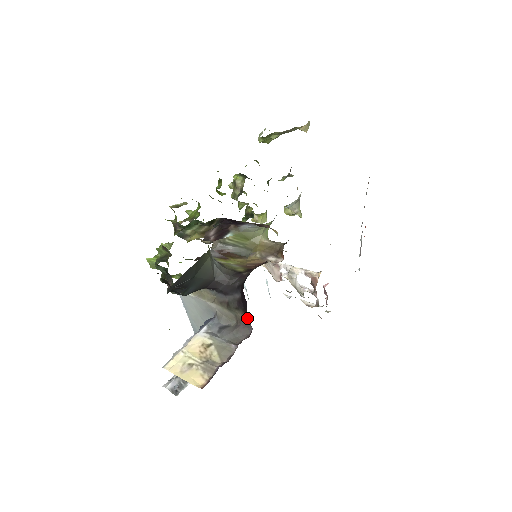
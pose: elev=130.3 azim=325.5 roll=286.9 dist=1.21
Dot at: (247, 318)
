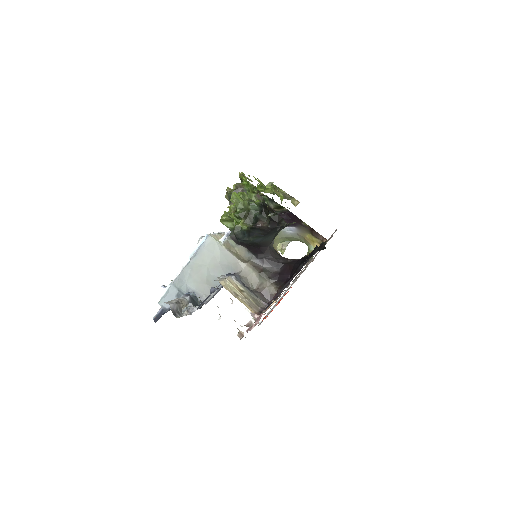
Dot at: (274, 290)
